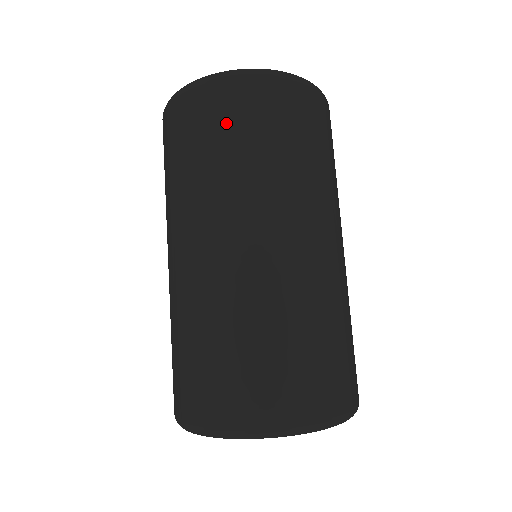
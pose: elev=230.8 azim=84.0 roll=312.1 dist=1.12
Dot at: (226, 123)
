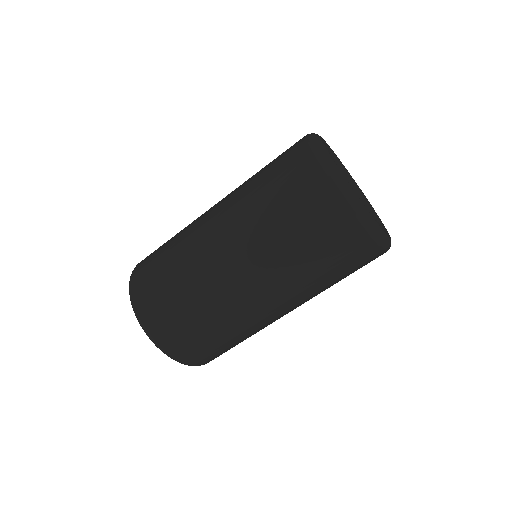
Dot at: (321, 234)
